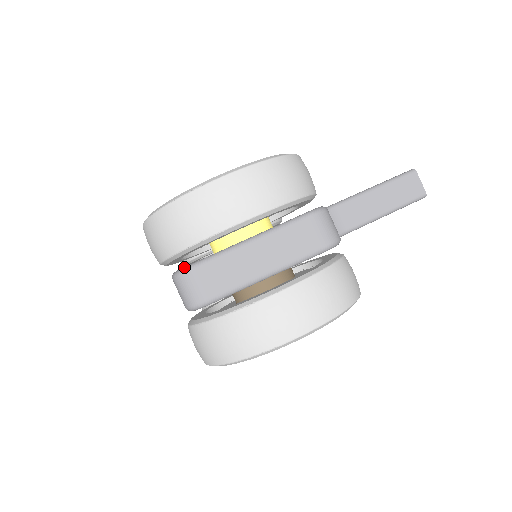
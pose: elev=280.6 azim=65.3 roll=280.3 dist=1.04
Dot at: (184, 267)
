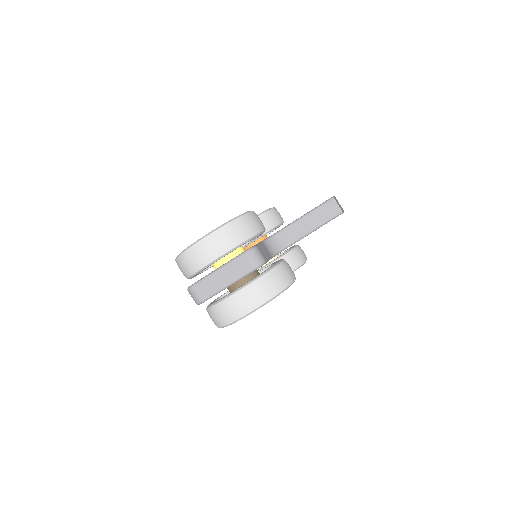
Dot at: (190, 286)
